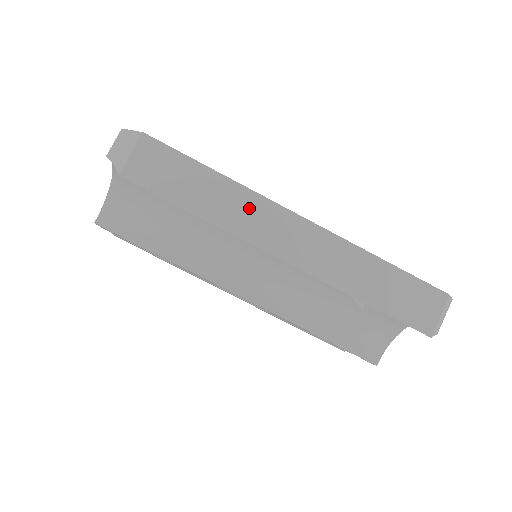
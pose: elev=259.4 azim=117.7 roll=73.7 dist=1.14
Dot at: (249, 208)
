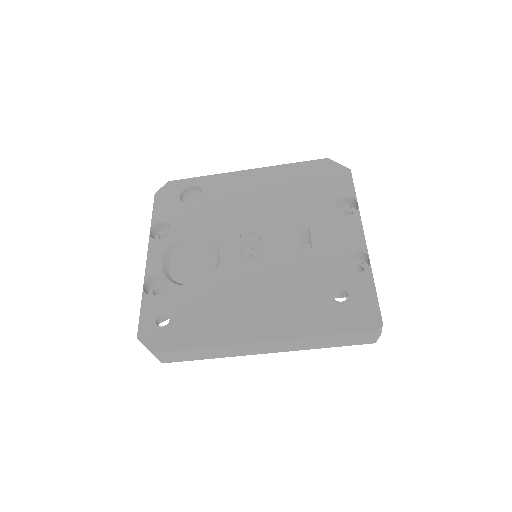
Dot at: (231, 349)
